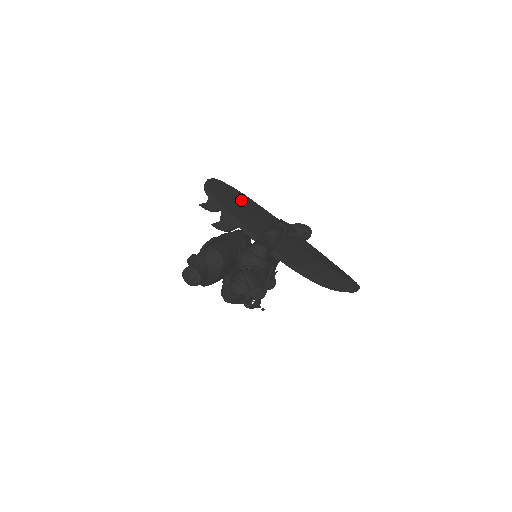
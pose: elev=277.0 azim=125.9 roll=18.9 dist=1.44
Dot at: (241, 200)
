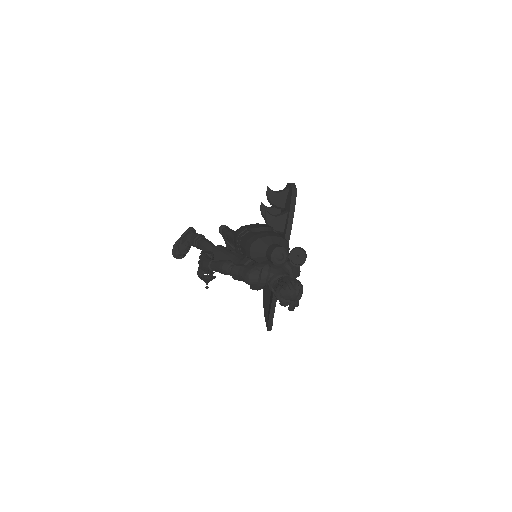
Dot at: occluded
